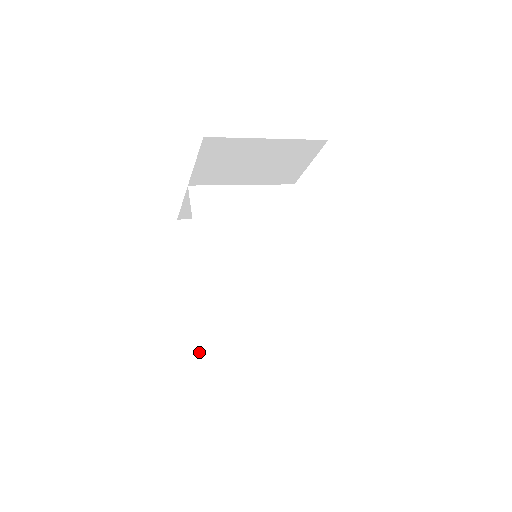
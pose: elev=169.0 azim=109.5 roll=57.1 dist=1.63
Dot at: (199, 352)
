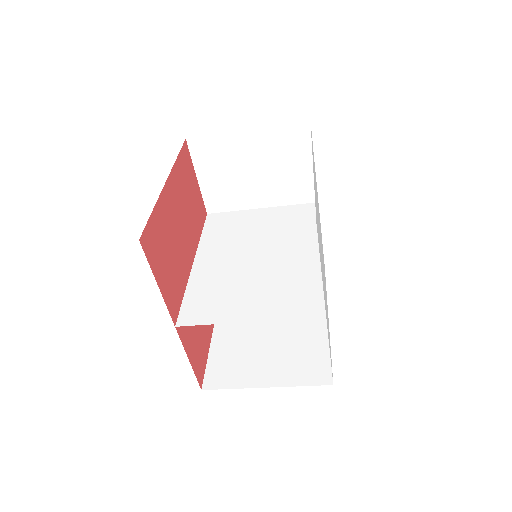
Dot at: (208, 387)
